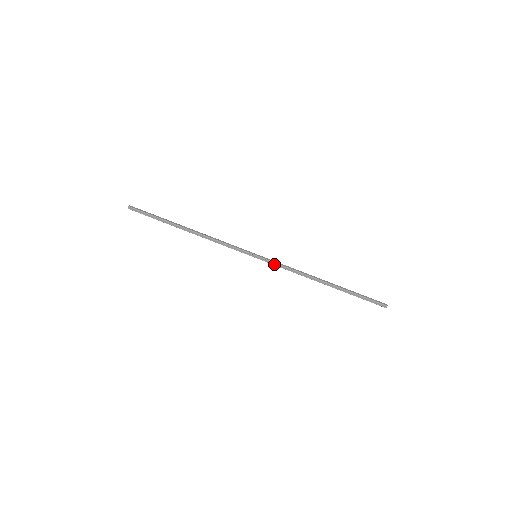
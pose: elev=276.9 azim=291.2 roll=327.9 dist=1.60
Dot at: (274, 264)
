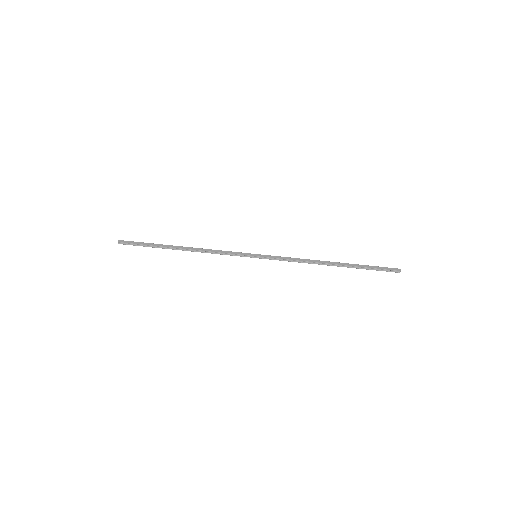
Dot at: (276, 259)
